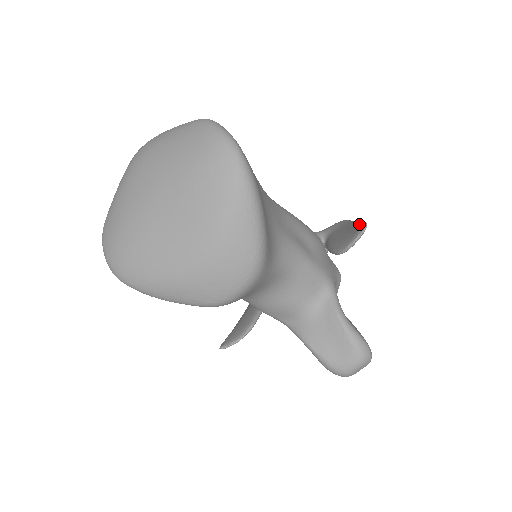
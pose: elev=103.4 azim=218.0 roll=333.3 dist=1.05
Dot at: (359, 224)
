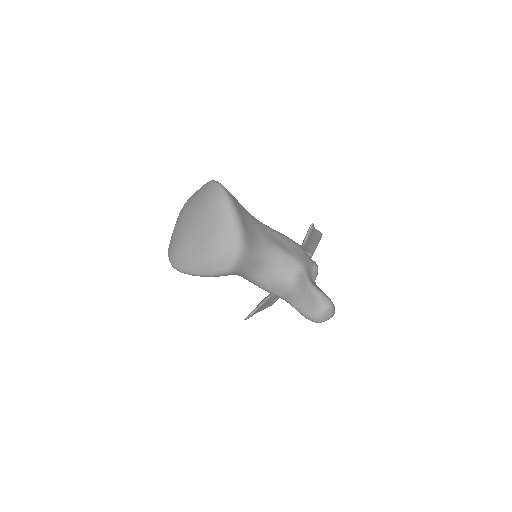
Dot at: occluded
